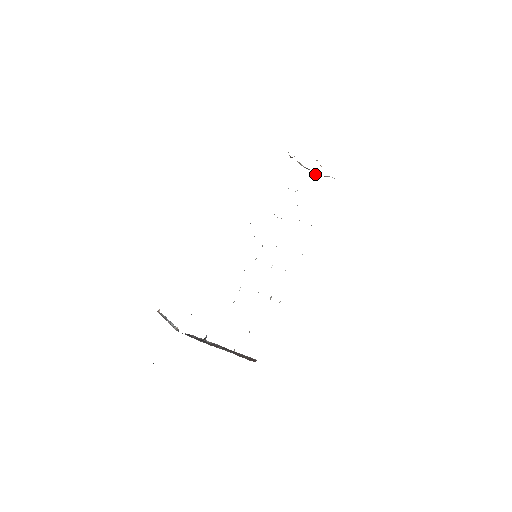
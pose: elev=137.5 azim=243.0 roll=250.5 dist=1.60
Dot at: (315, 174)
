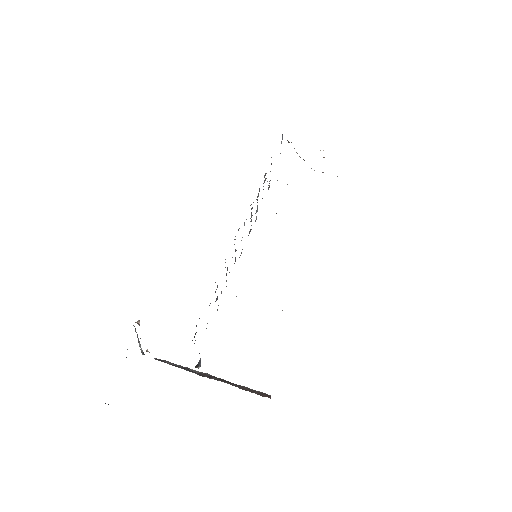
Dot at: occluded
